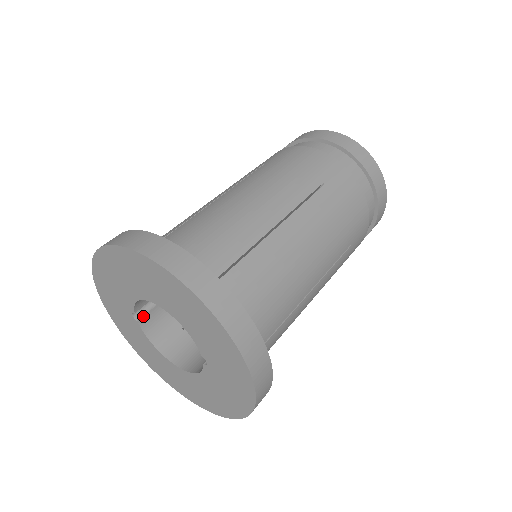
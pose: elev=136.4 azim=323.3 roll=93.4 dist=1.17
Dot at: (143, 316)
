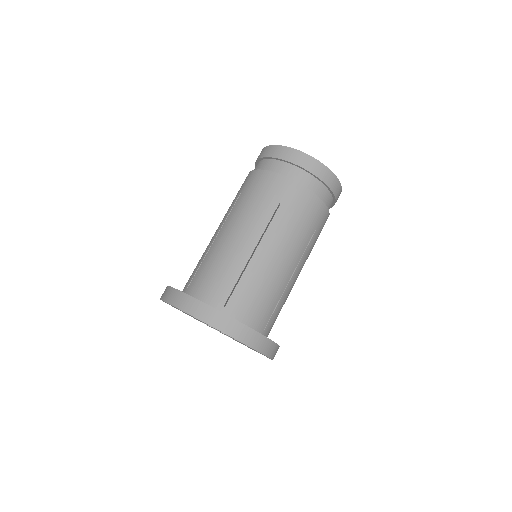
Dot at: occluded
